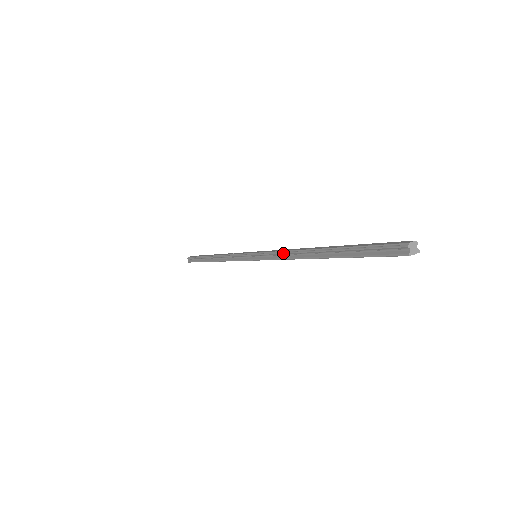
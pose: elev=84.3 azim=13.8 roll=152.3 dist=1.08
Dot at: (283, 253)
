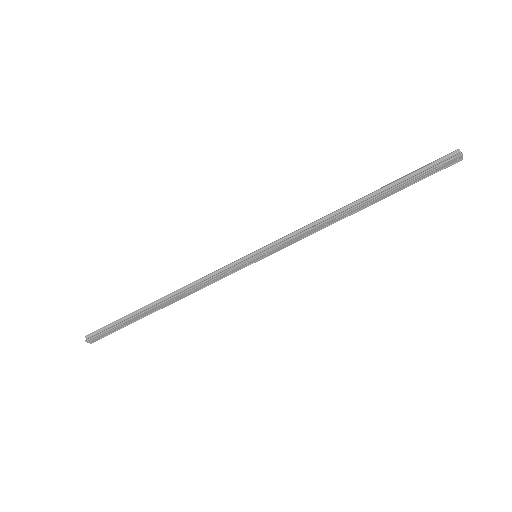
Dot at: (312, 223)
